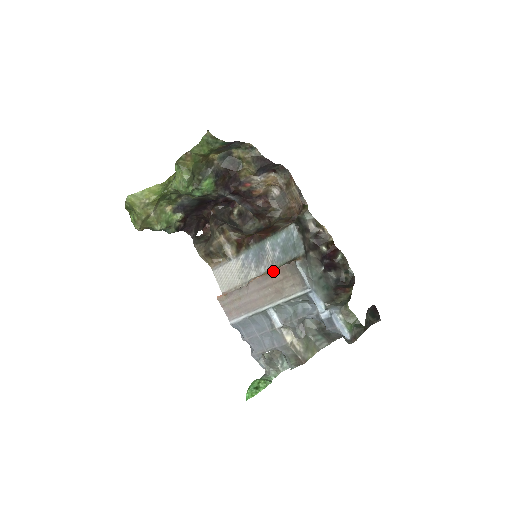
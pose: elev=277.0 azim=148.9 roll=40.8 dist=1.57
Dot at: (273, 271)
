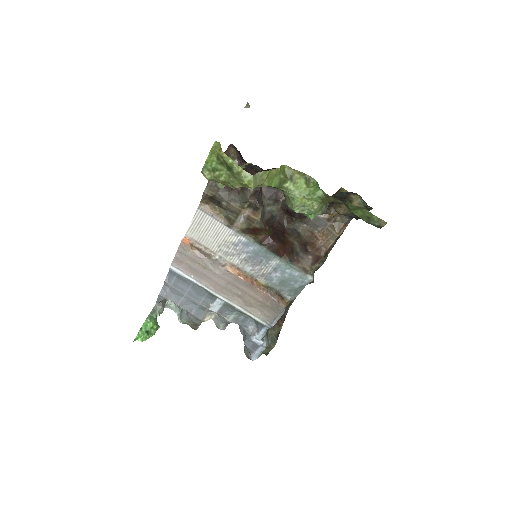
Dot at: (260, 290)
